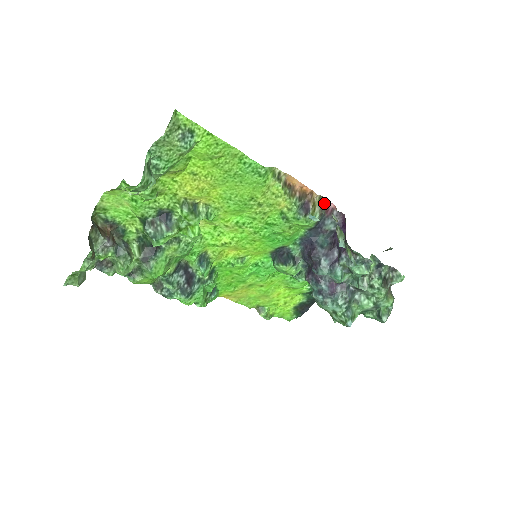
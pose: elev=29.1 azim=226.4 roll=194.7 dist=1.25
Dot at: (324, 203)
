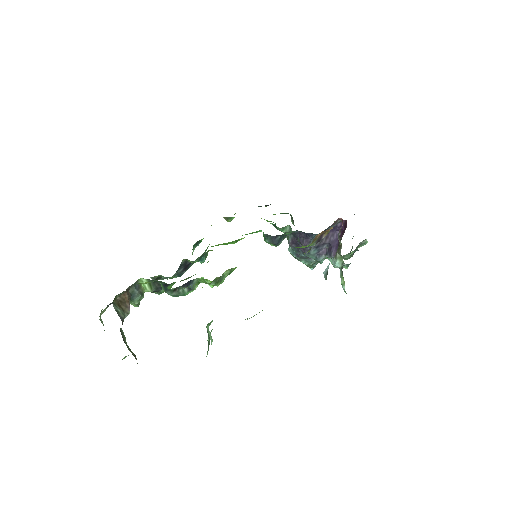
Dot at: (334, 222)
